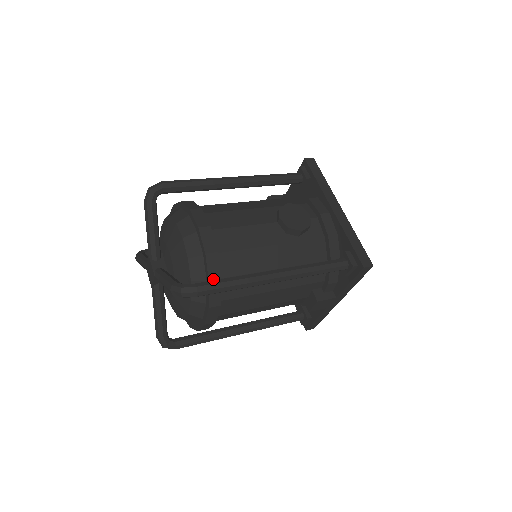
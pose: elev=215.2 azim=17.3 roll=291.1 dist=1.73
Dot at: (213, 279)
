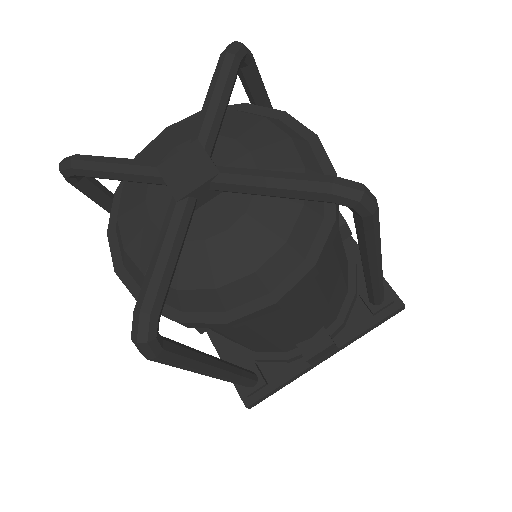
Dot at: (337, 218)
